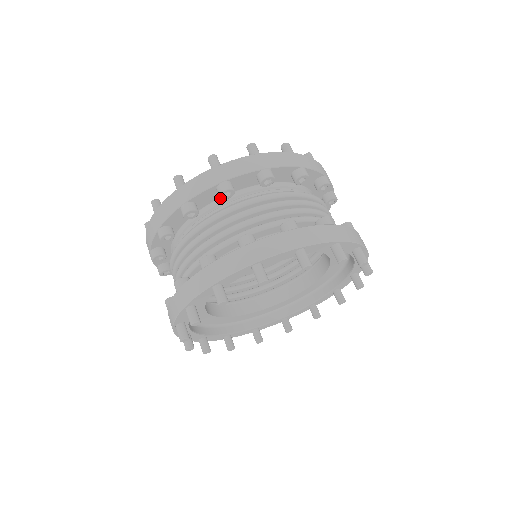
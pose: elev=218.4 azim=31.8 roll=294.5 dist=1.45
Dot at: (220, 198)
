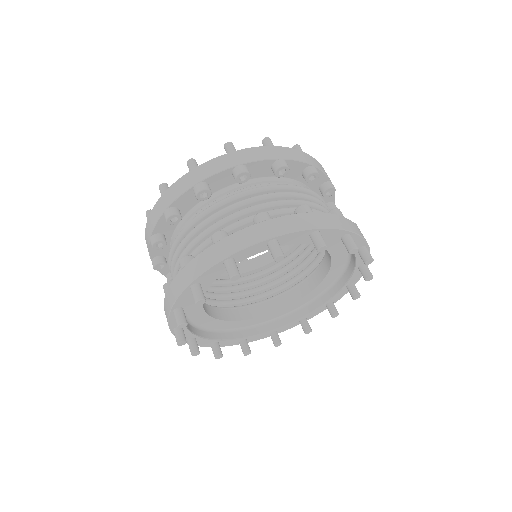
Dot at: occluded
